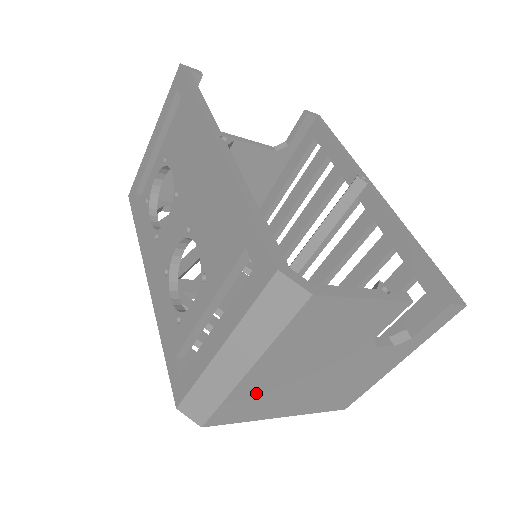
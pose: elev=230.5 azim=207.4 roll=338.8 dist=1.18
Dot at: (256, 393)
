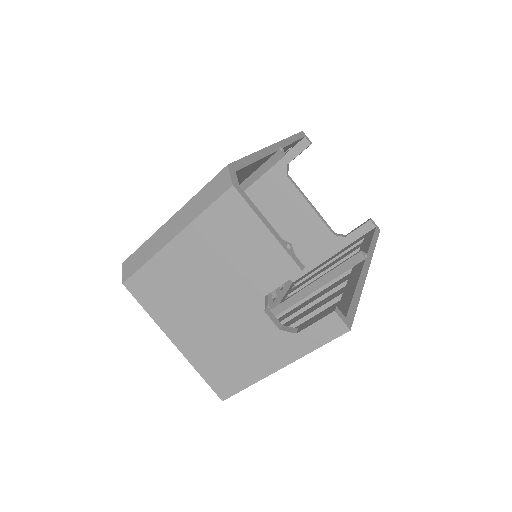
Dot at: (168, 278)
